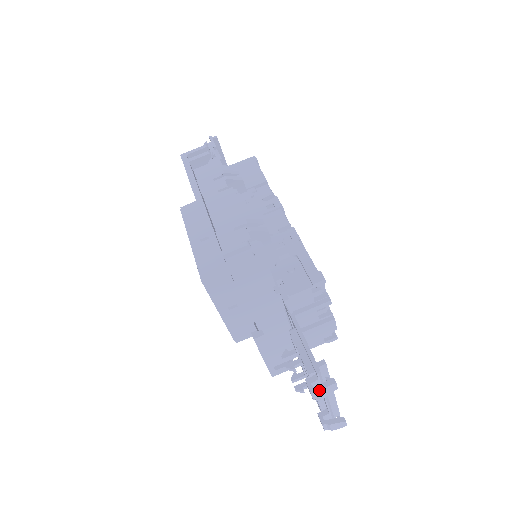
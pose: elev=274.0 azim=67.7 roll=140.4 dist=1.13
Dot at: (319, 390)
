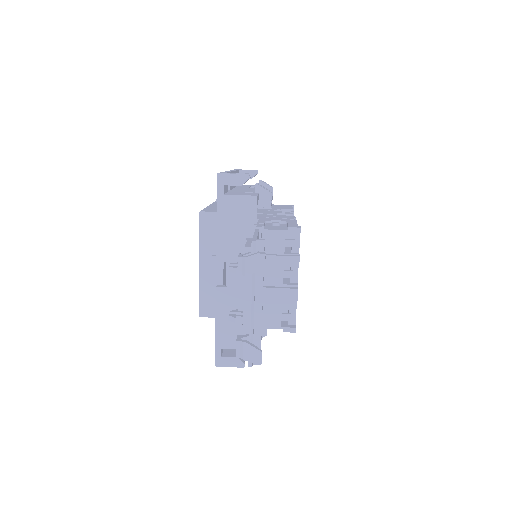
Dot at: (247, 256)
